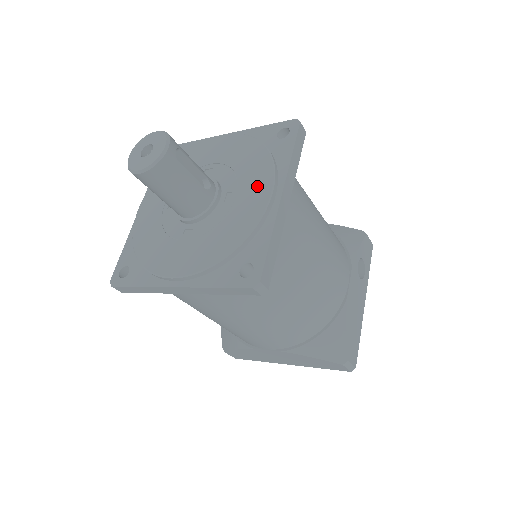
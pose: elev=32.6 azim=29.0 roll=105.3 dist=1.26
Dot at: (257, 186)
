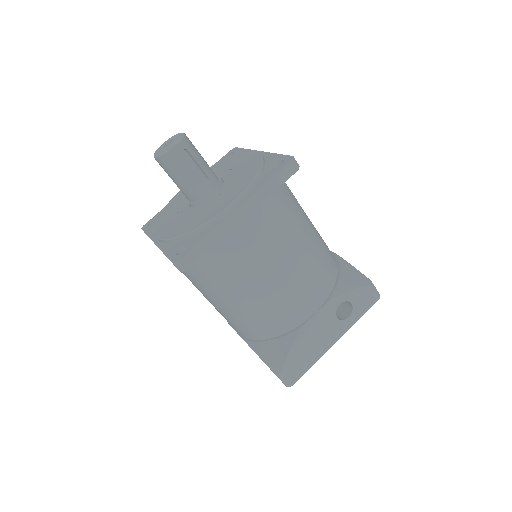
Dot at: (230, 196)
